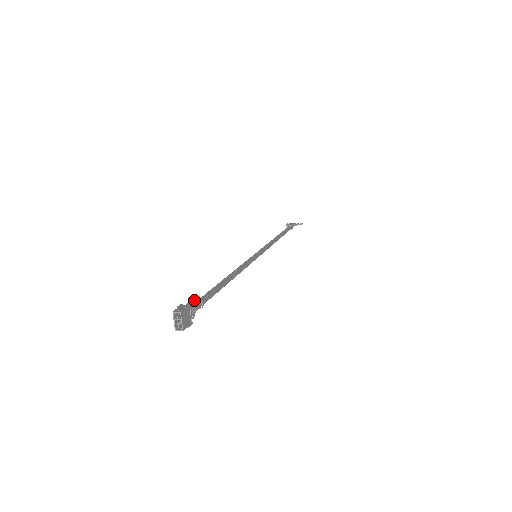
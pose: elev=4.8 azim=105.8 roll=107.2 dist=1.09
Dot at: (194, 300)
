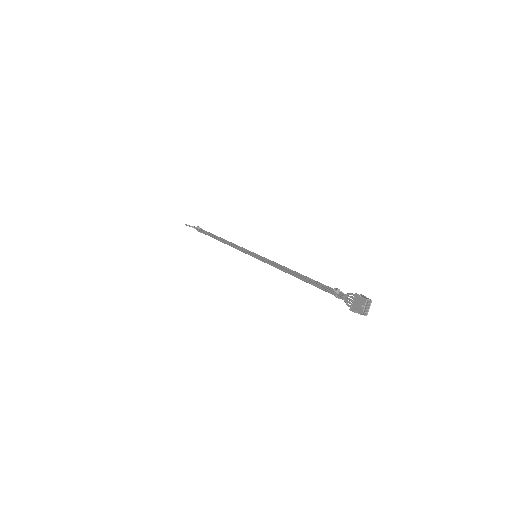
Dot at: (338, 291)
